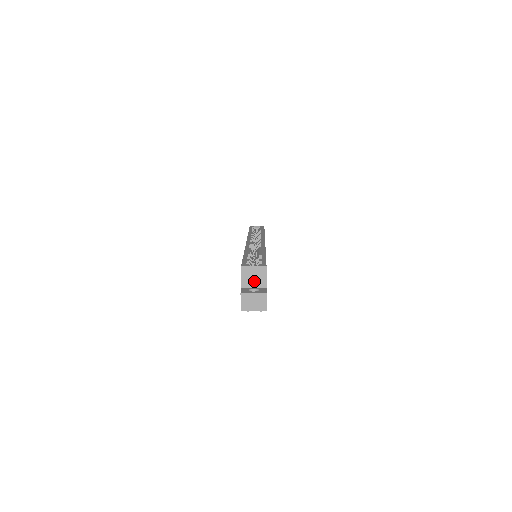
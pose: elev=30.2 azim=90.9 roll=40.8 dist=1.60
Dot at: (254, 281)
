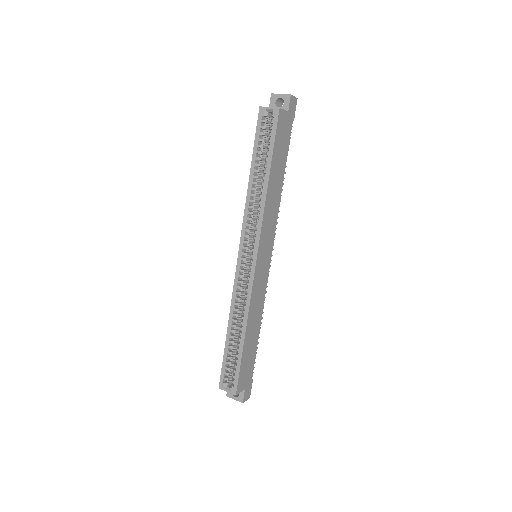
Dot at: occluded
